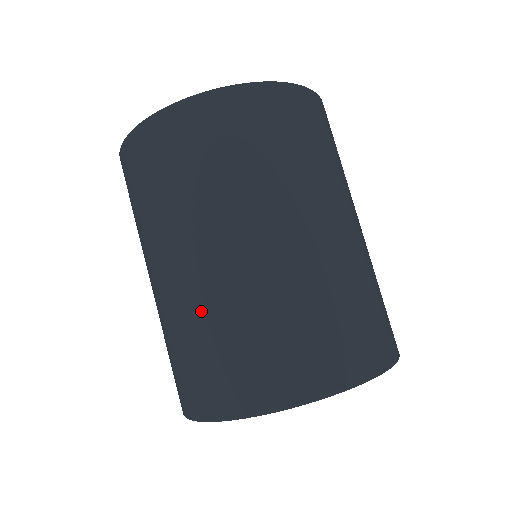
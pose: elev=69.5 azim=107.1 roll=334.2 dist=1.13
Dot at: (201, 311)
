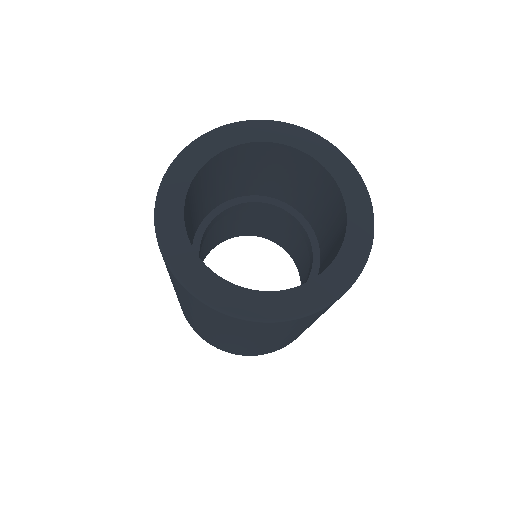
Dot at: occluded
